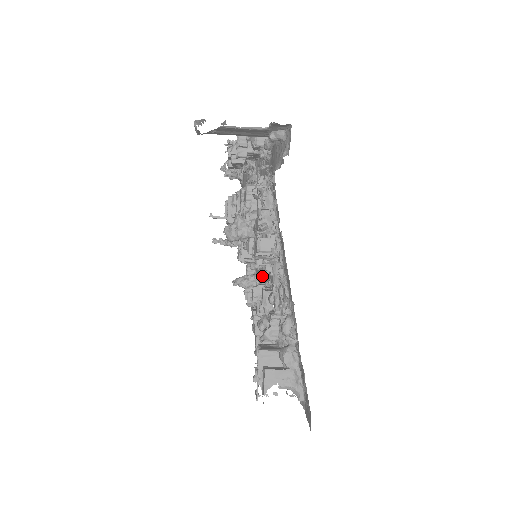
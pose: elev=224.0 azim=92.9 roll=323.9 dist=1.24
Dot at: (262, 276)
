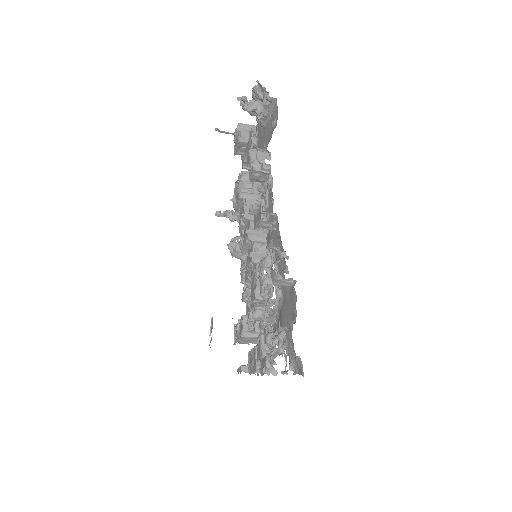
Dot at: occluded
